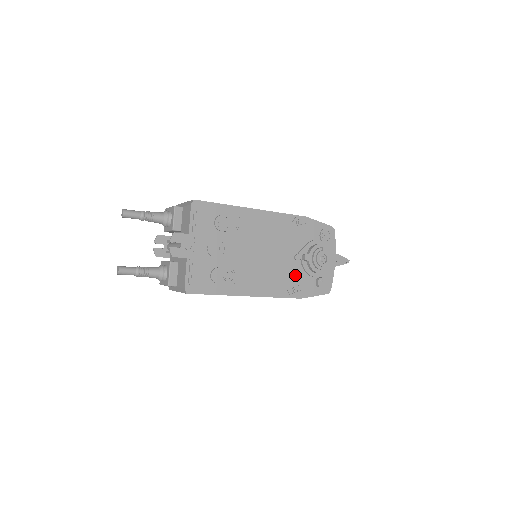
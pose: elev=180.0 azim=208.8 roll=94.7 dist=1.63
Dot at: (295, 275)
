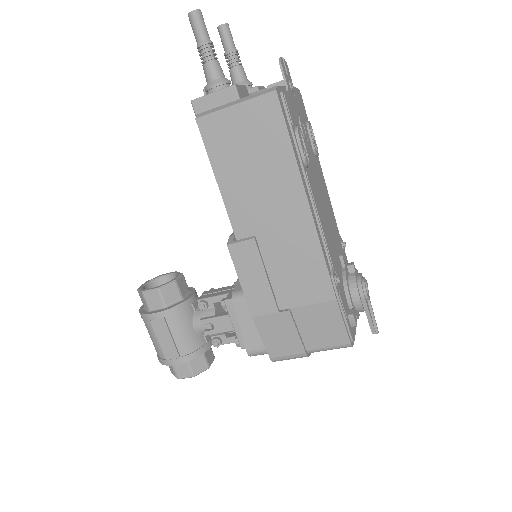
Dot at: (337, 269)
